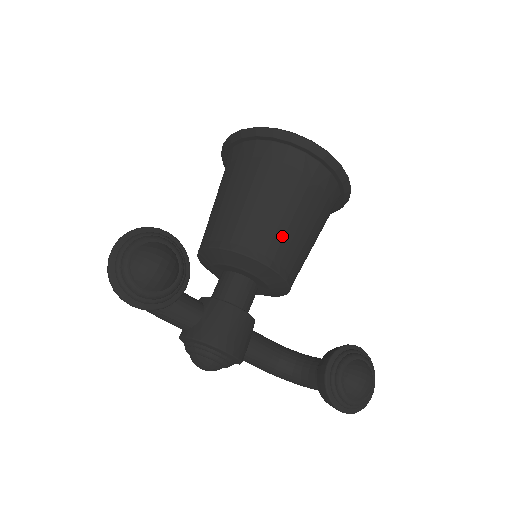
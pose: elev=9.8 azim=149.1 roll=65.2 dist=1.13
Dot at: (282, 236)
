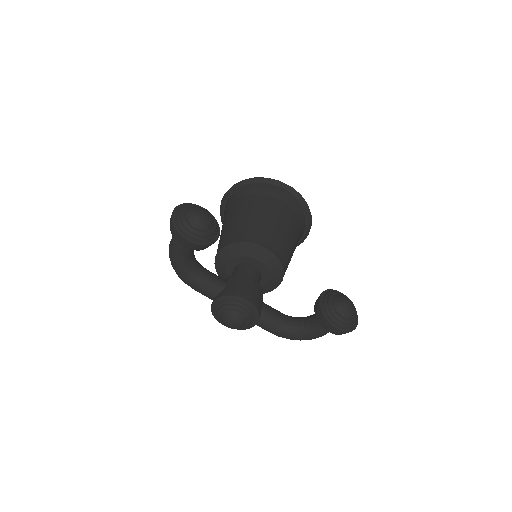
Dot at: (272, 232)
